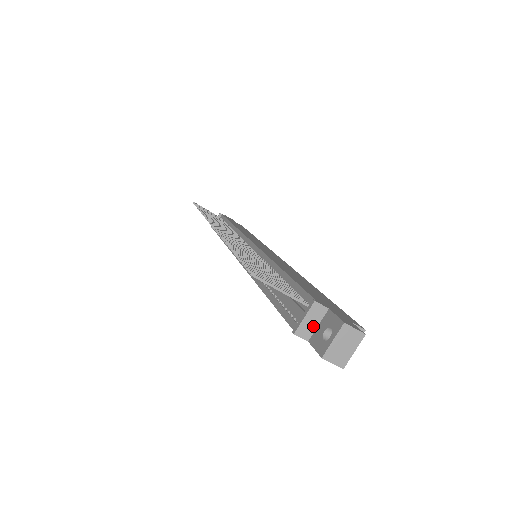
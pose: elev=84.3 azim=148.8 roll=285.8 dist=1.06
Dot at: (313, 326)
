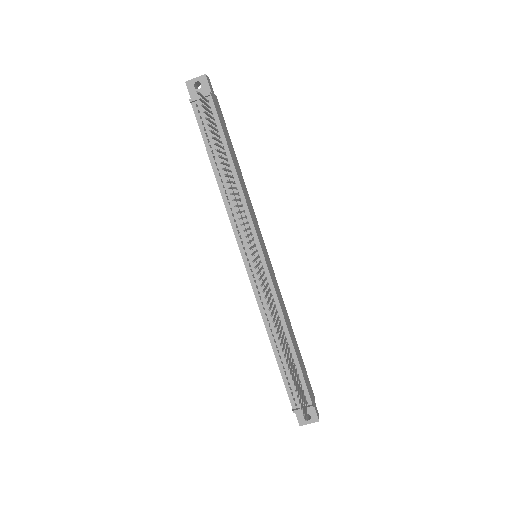
Dot at: occluded
